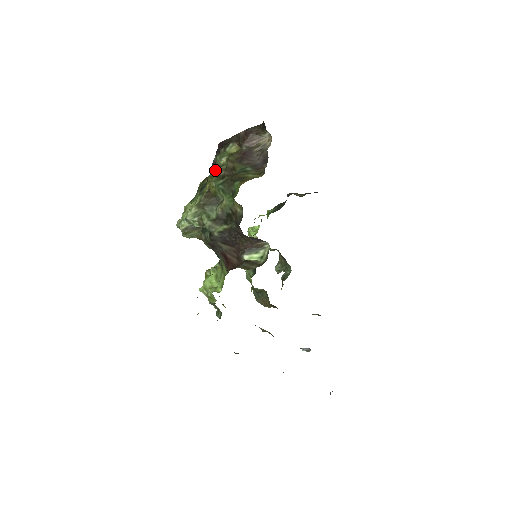
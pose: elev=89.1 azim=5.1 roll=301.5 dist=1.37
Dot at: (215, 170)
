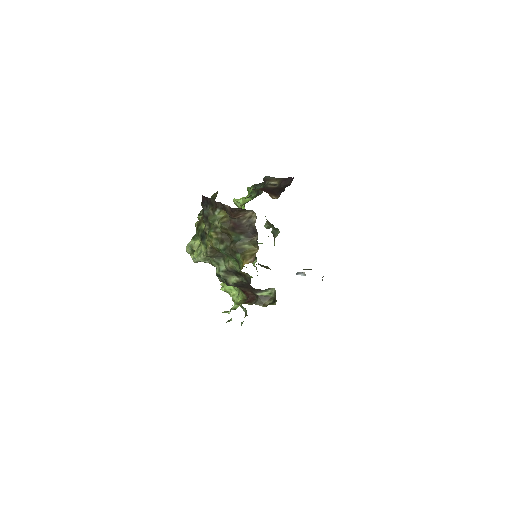
Dot at: (211, 232)
